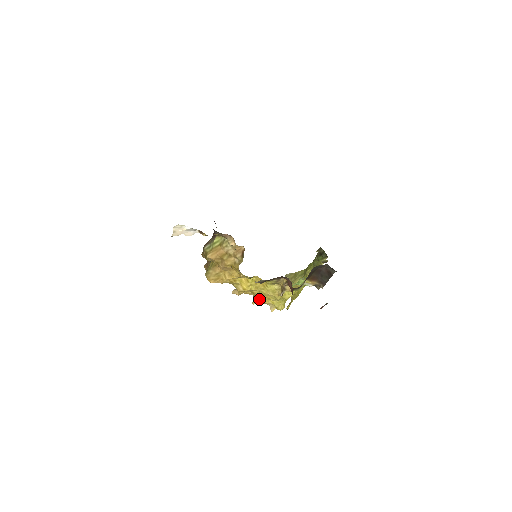
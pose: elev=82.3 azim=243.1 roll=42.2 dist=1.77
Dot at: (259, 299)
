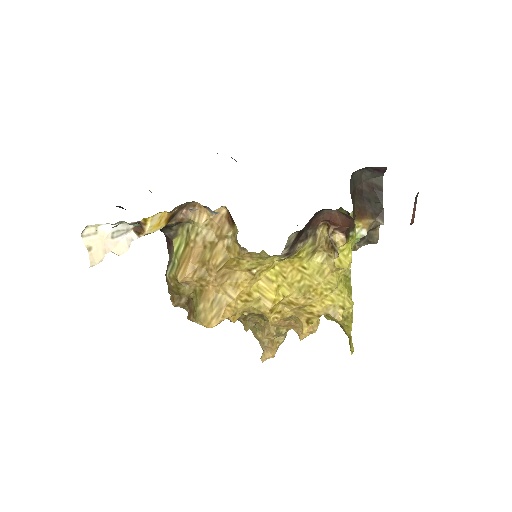
Dot at: (307, 313)
